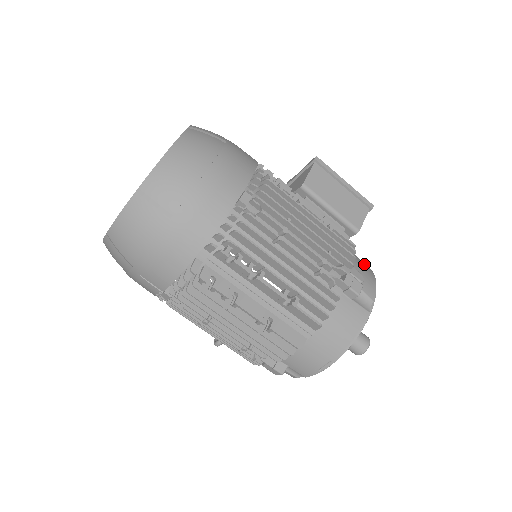
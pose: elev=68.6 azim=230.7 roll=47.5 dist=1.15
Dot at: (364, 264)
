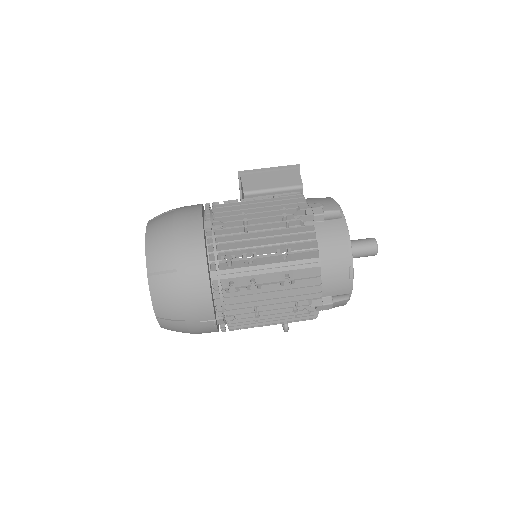
Dot at: (319, 198)
